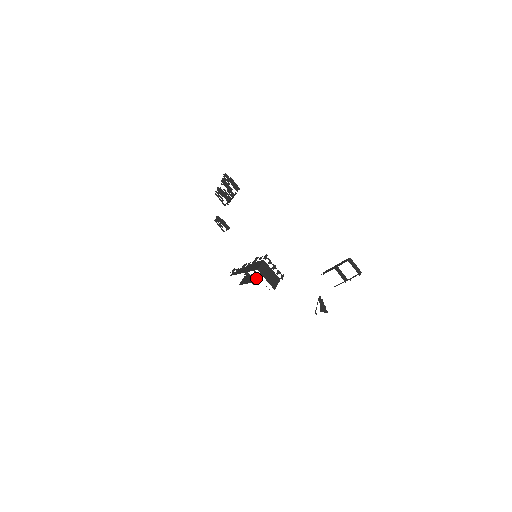
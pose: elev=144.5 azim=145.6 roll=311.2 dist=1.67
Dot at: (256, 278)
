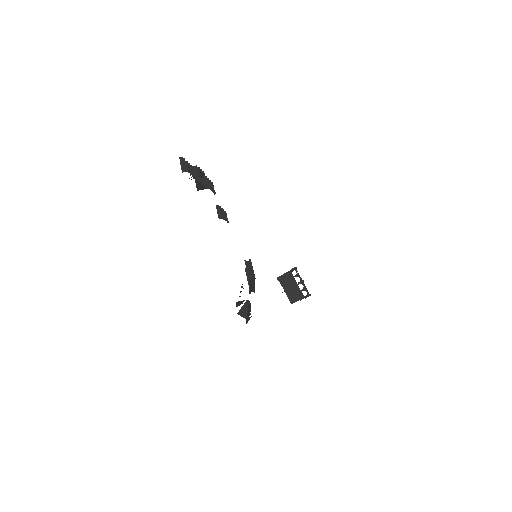
Dot at: occluded
